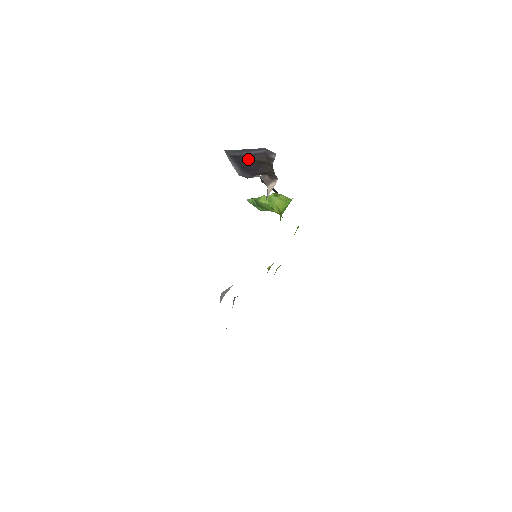
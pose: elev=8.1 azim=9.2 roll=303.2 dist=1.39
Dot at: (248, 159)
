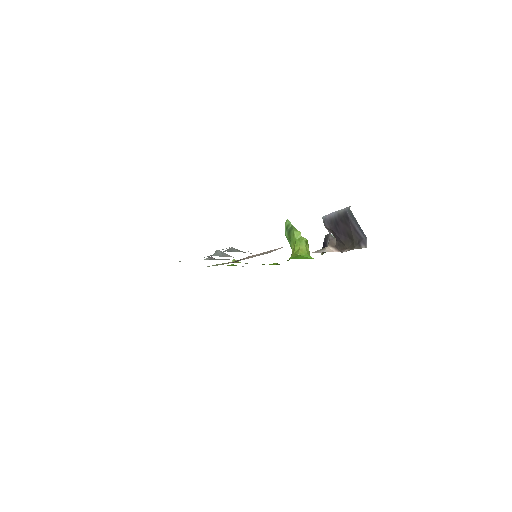
Dot at: (349, 226)
